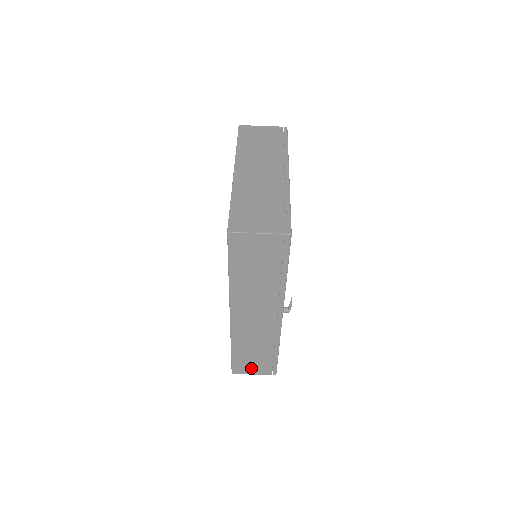
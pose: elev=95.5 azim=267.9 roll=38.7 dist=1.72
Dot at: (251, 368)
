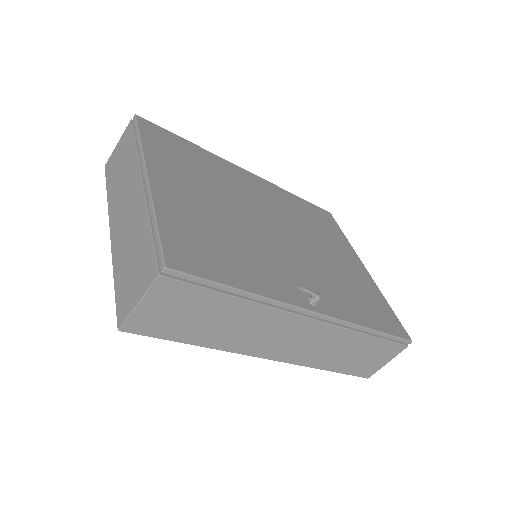
Dot at: (376, 361)
